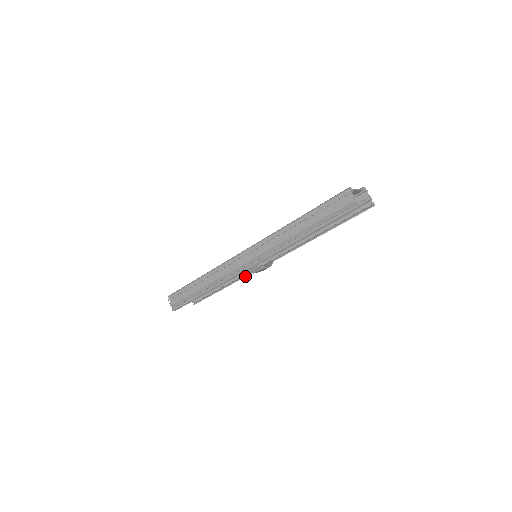
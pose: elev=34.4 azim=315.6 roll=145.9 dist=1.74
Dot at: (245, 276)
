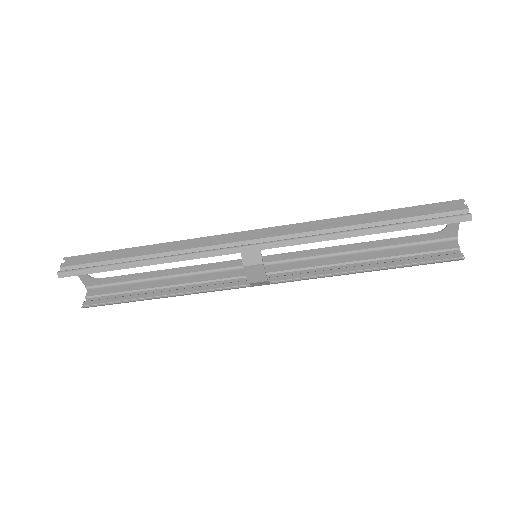
Dot at: (208, 290)
